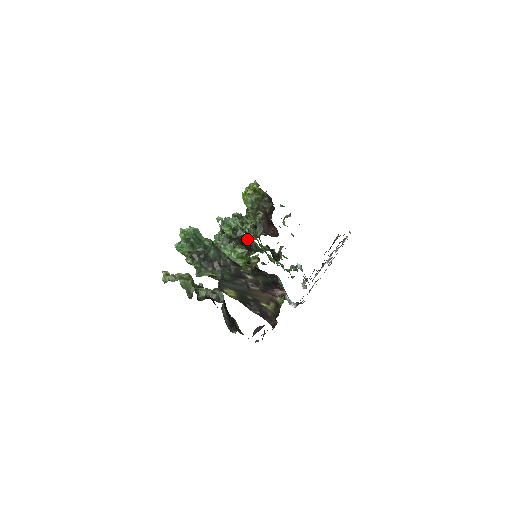
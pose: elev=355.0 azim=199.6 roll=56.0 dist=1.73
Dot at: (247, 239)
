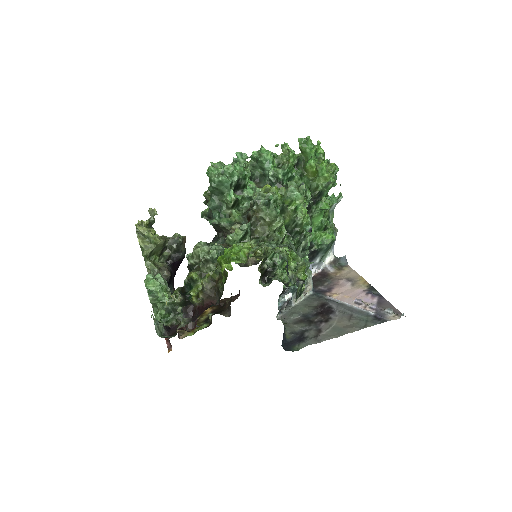
Dot at: occluded
